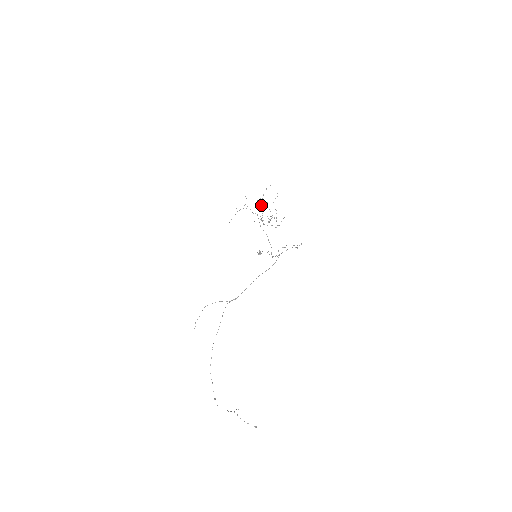
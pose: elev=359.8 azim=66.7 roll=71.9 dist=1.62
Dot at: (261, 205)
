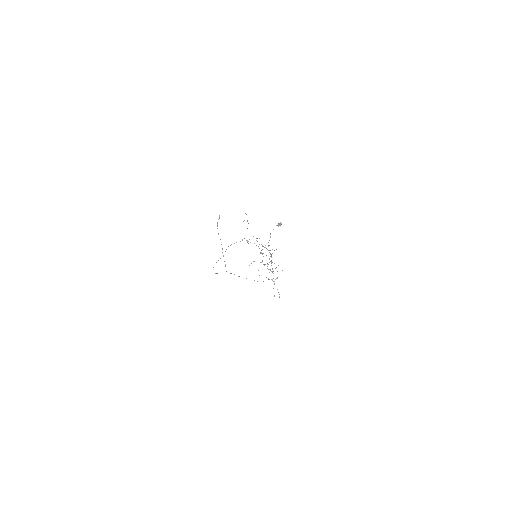
Dot at: occluded
